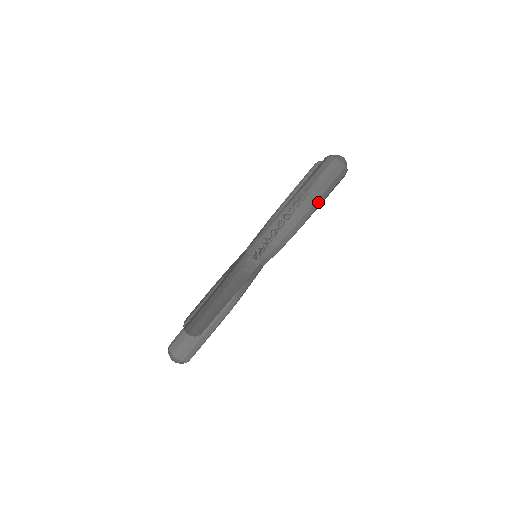
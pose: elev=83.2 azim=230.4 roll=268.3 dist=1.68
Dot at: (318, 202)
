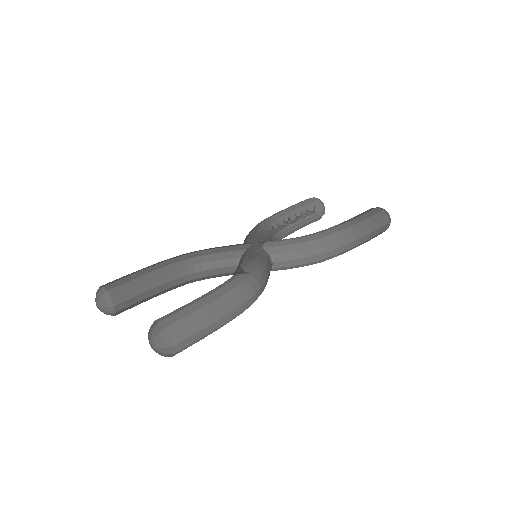
Dot at: (362, 243)
